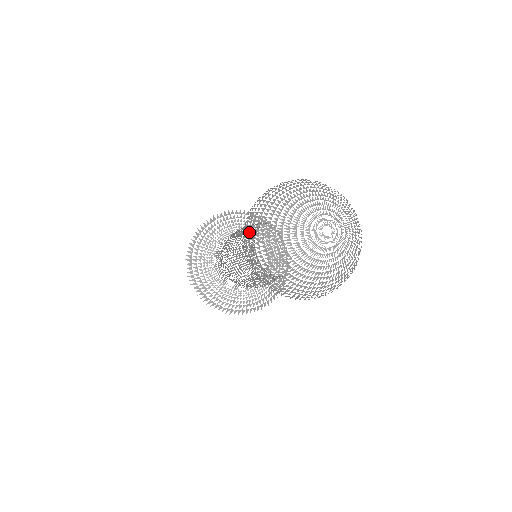
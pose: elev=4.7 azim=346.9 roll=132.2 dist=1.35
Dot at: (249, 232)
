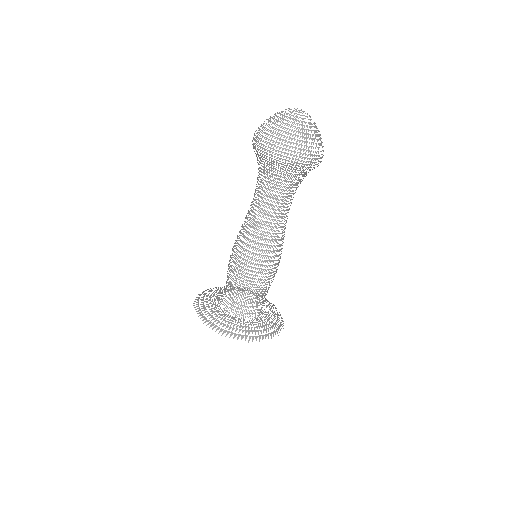
Dot at: occluded
